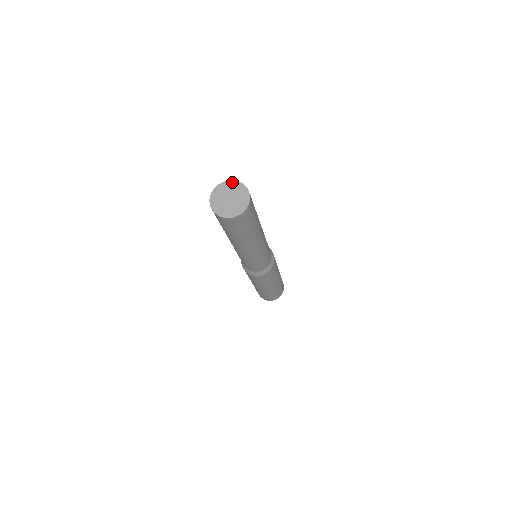
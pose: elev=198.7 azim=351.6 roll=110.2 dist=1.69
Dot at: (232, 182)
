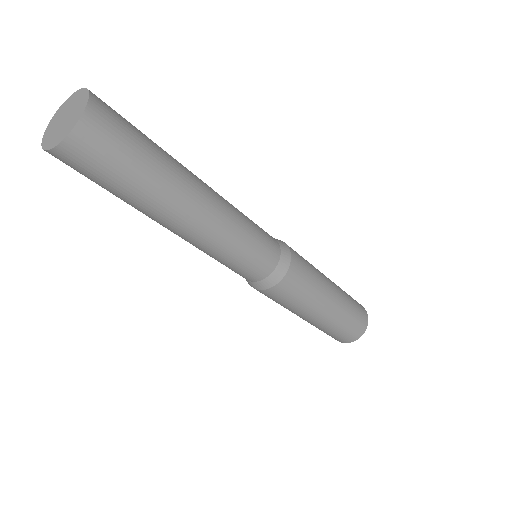
Dot at: (60, 108)
